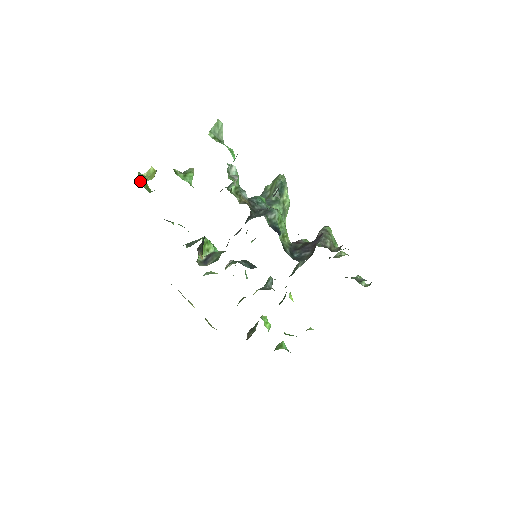
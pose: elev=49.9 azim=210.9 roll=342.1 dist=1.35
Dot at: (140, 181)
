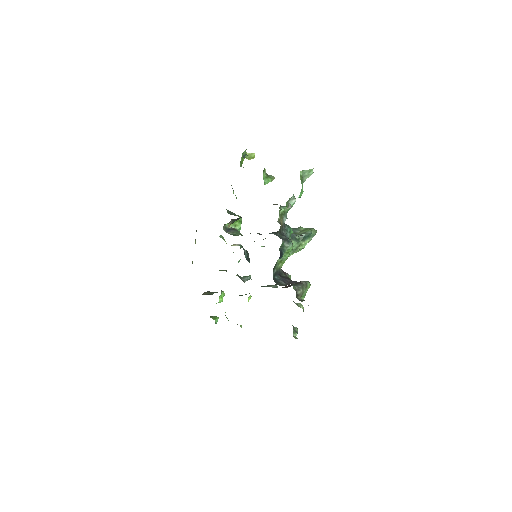
Dot at: (242, 155)
